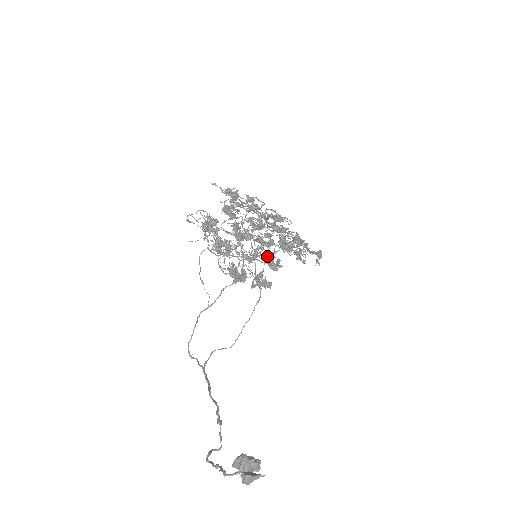
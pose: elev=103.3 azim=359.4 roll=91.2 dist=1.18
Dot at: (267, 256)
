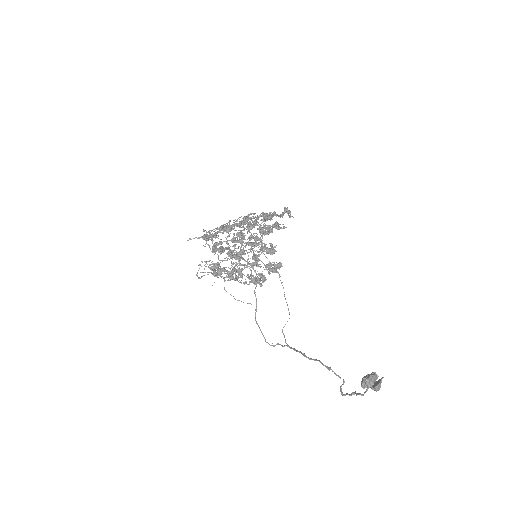
Dot at: (262, 249)
